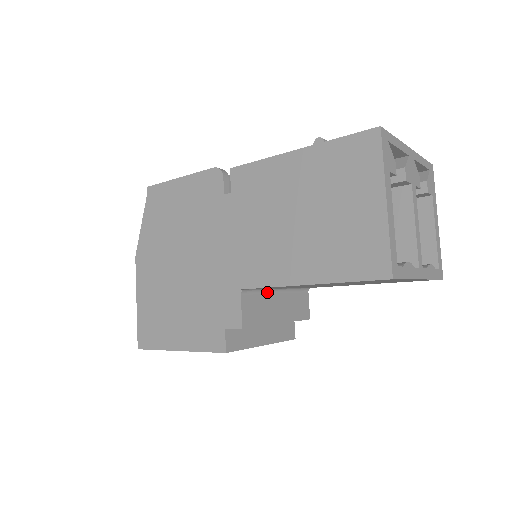
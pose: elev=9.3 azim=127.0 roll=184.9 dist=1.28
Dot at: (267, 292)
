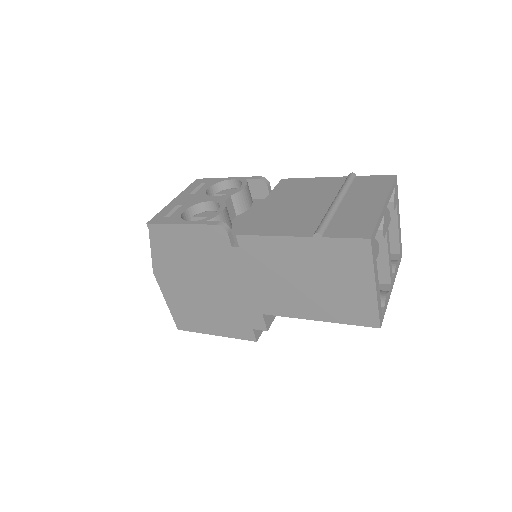
Dot at: occluded
